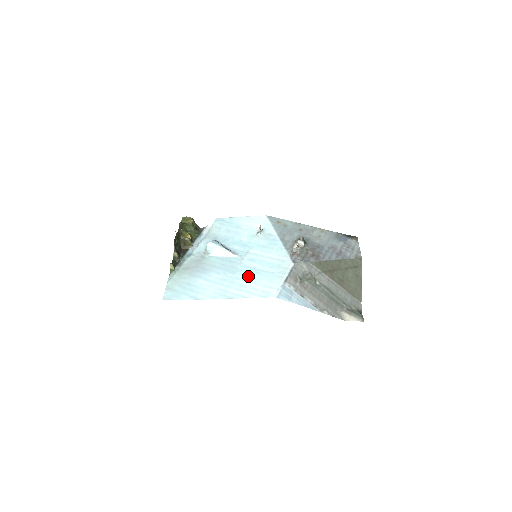
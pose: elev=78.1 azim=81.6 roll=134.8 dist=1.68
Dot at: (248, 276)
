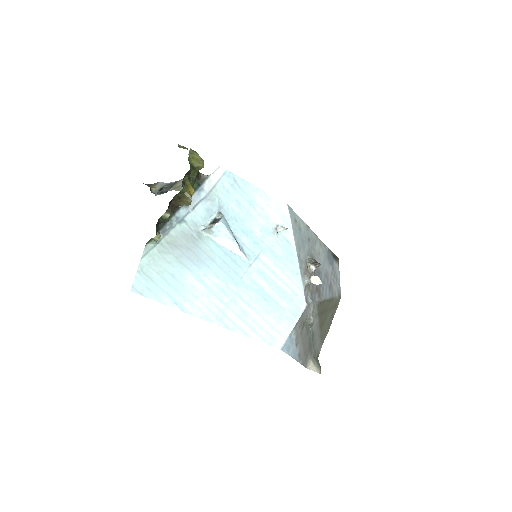
Dot at: (255, 300)
